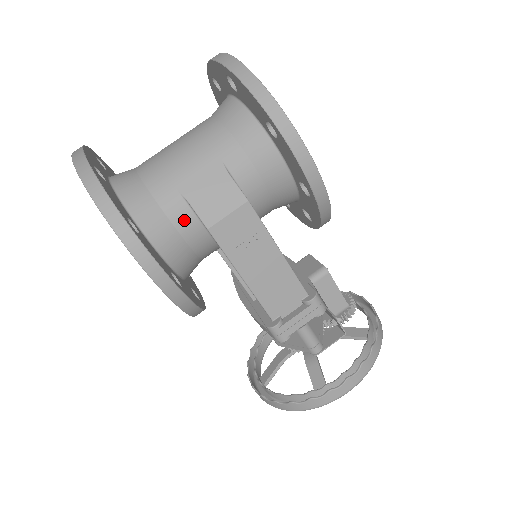
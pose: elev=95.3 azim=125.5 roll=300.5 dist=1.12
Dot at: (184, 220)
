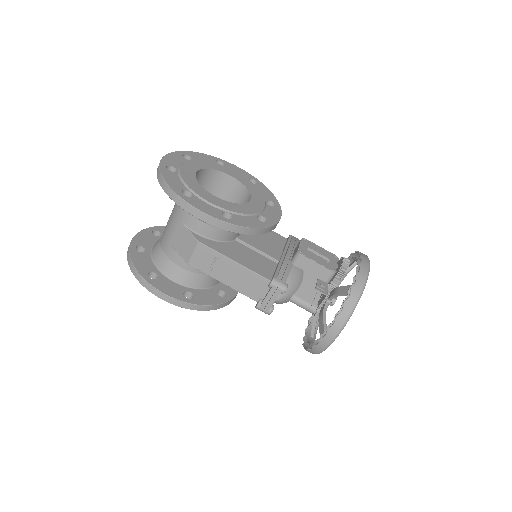
Dot at: (181, 261)
